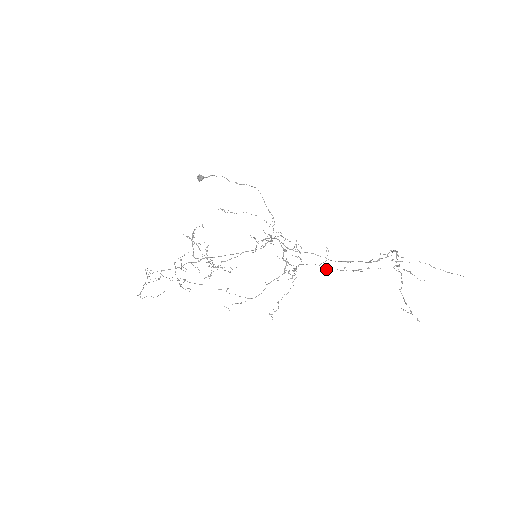
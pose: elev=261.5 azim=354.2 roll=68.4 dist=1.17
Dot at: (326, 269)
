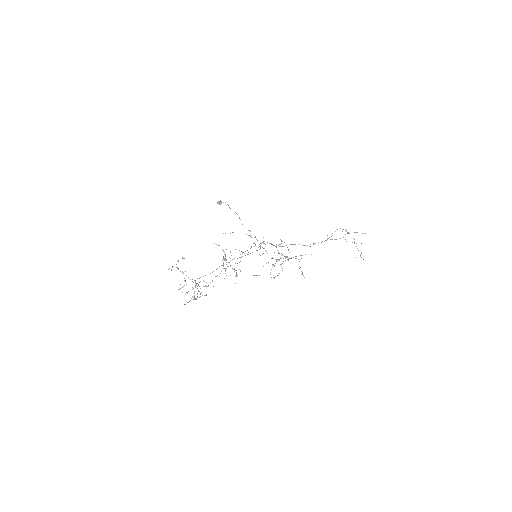
Dot at: occluded
